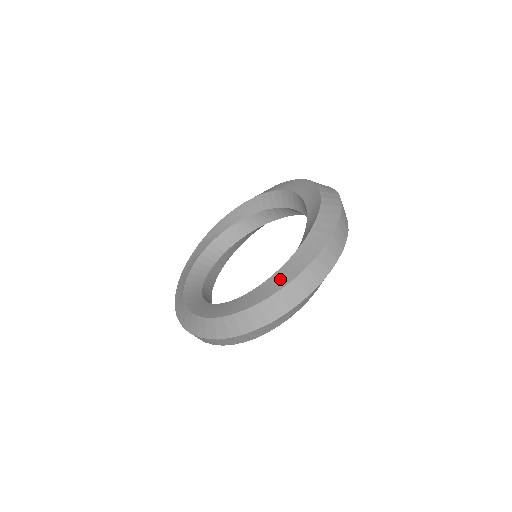
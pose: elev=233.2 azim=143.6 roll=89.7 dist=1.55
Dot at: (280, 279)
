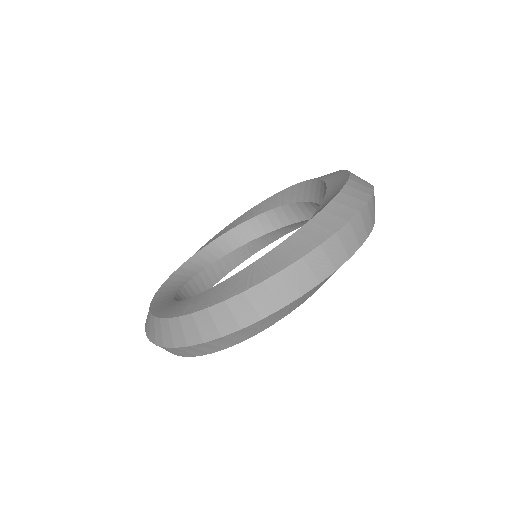
Dot at: (214, 295)
